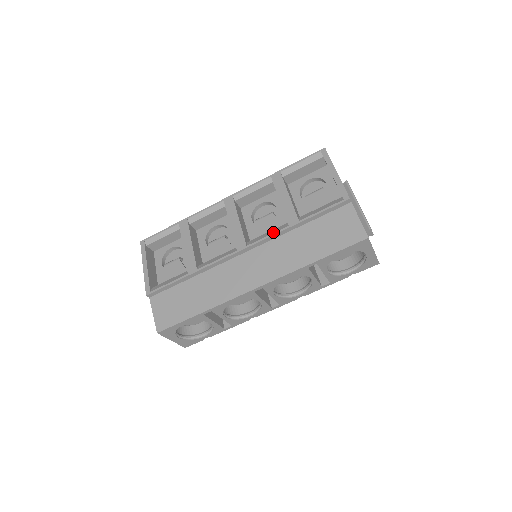
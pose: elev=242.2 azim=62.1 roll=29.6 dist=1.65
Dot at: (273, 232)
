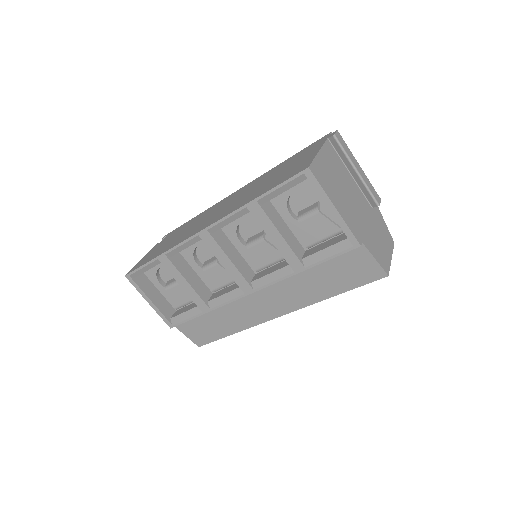
Dot at: (278, 278)
